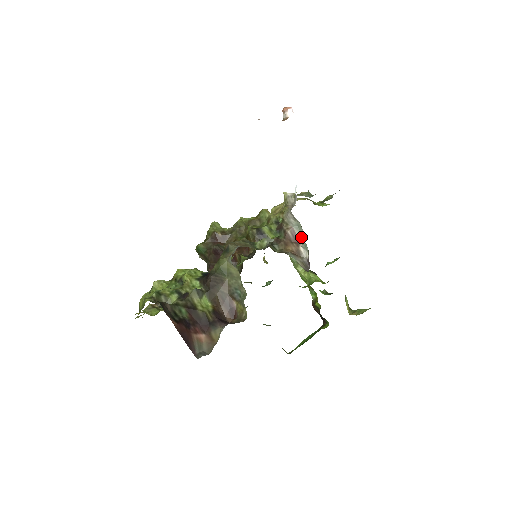
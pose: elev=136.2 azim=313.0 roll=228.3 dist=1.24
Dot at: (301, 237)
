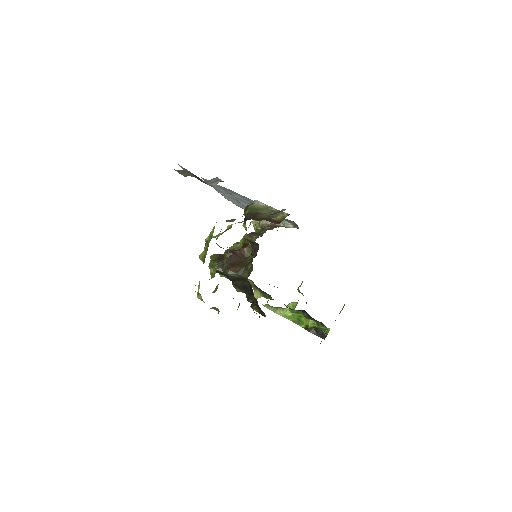
Dot at: (280, 225)
